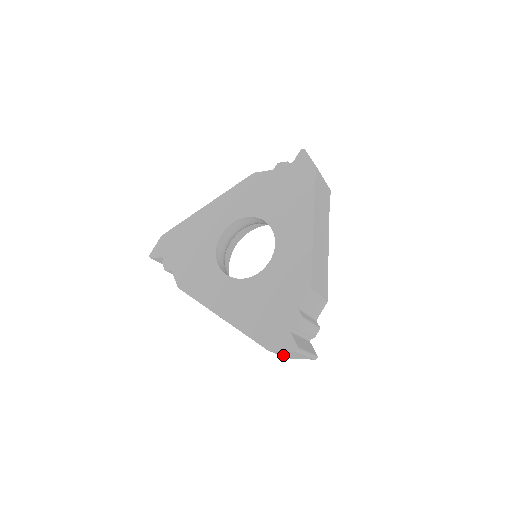
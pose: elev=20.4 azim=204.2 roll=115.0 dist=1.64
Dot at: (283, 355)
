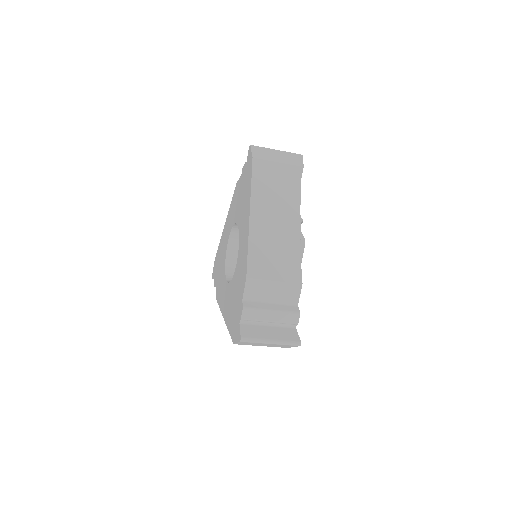
Dot at: occluded
